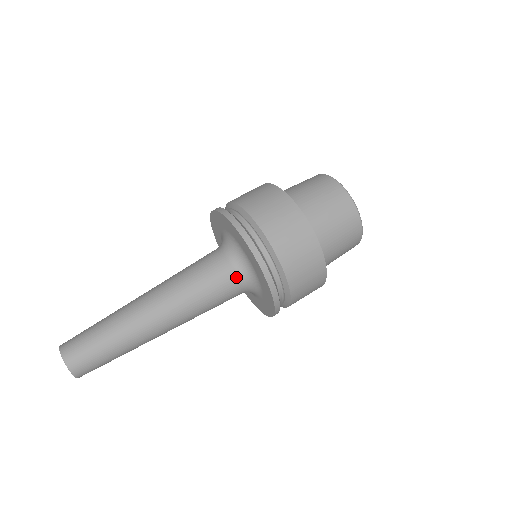
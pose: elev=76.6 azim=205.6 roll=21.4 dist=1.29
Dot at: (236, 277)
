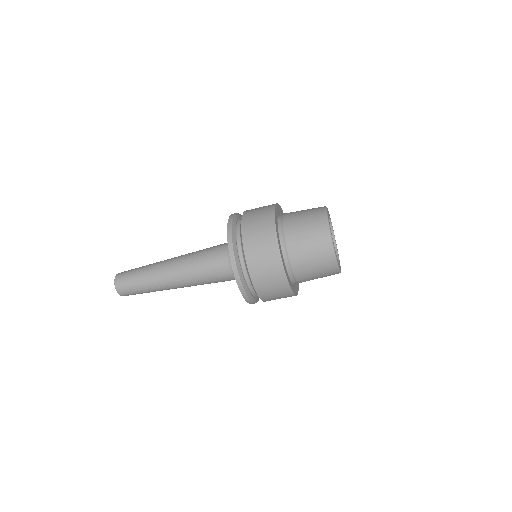
Dot at: (234, 279)
